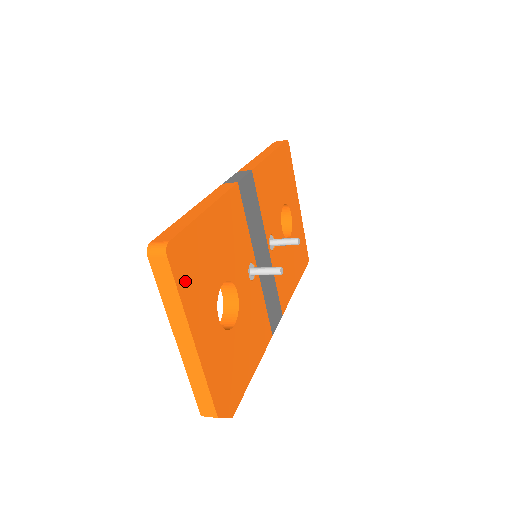
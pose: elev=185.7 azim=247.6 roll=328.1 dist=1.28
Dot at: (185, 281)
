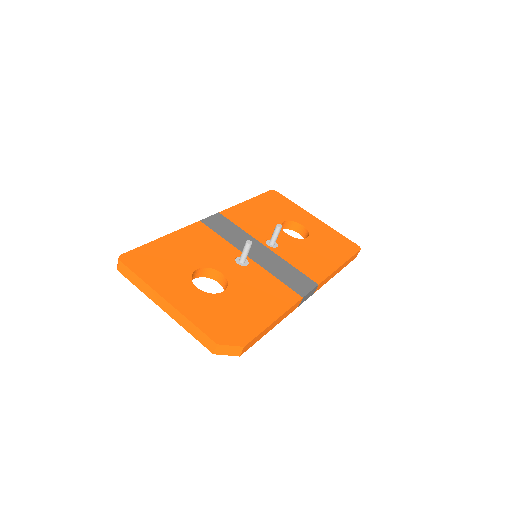
Dot at: (144, 270)
